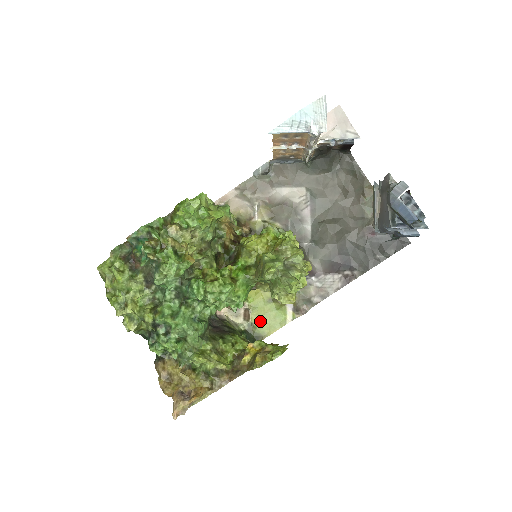
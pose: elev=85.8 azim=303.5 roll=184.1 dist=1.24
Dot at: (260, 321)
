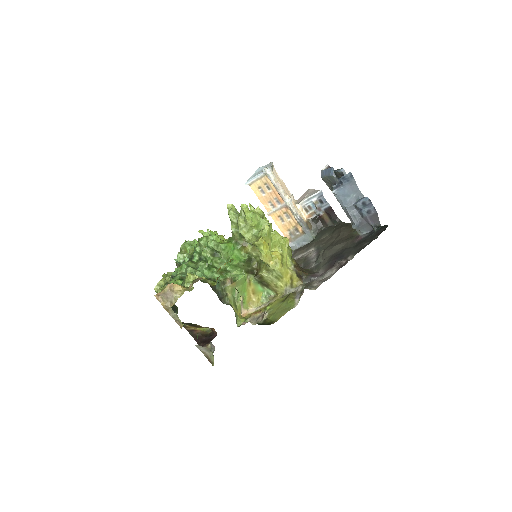
Dot at: (274, 315)
